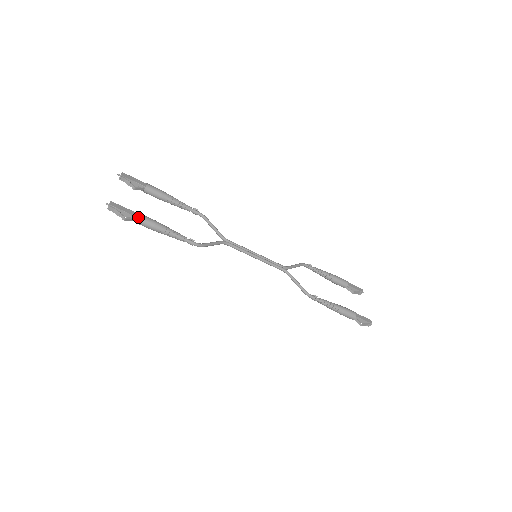
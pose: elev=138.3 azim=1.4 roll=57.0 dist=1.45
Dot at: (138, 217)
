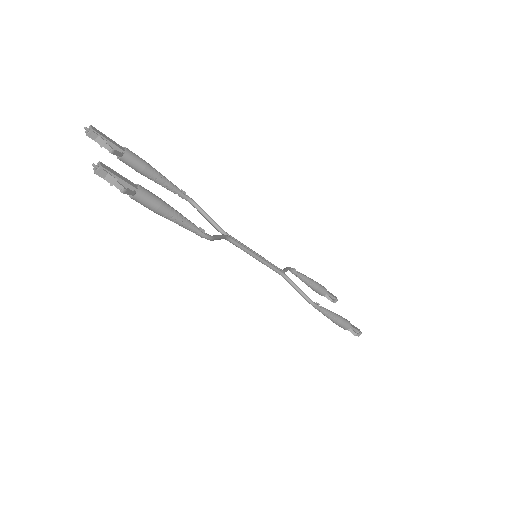
Dot at: (140, 190)
